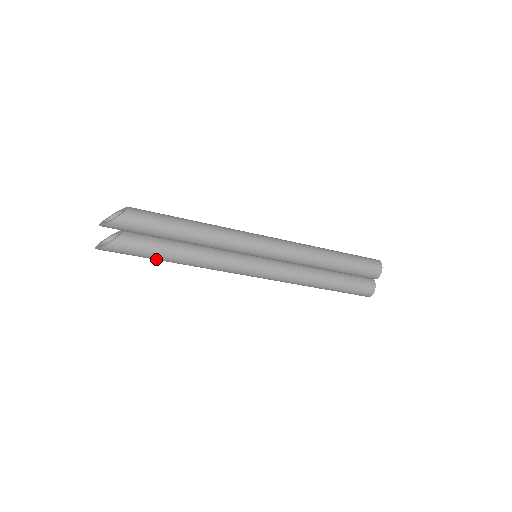
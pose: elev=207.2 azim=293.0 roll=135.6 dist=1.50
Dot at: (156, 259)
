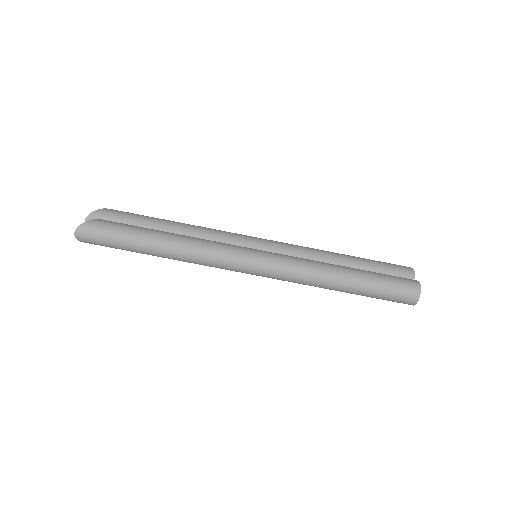
Dot at: (141, 240)
